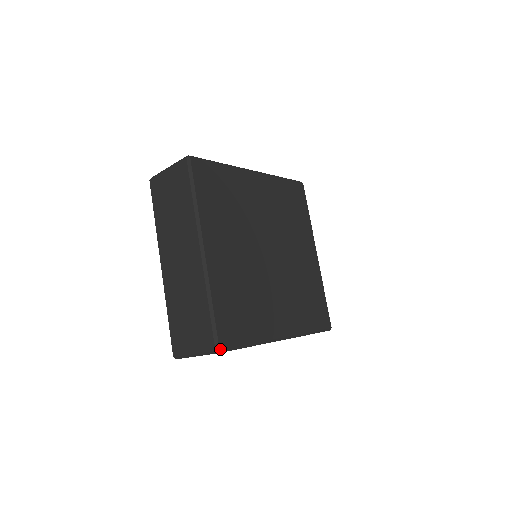
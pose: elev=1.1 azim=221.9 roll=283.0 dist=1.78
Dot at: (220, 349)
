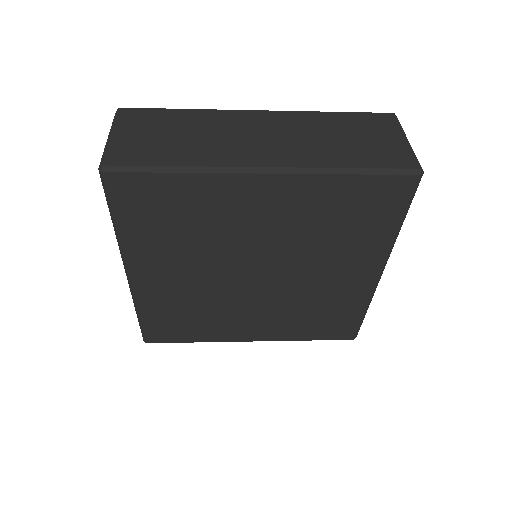
Dot at: occluded
